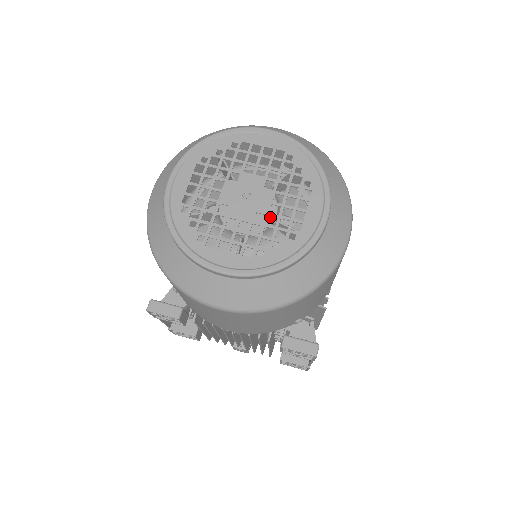
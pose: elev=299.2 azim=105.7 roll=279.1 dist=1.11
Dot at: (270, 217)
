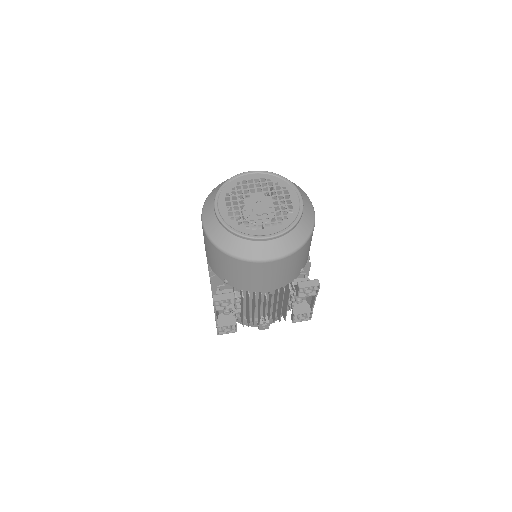
Dot at: occluded
